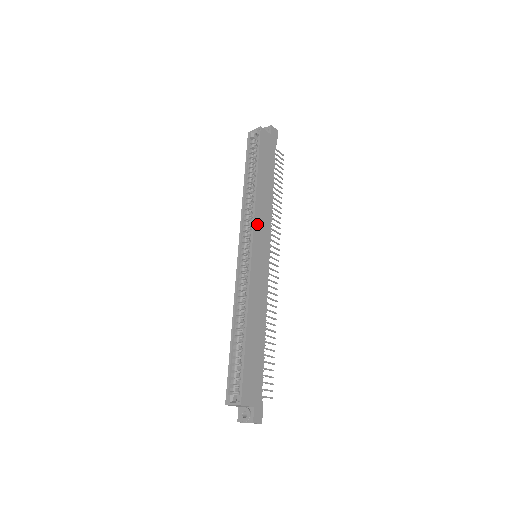
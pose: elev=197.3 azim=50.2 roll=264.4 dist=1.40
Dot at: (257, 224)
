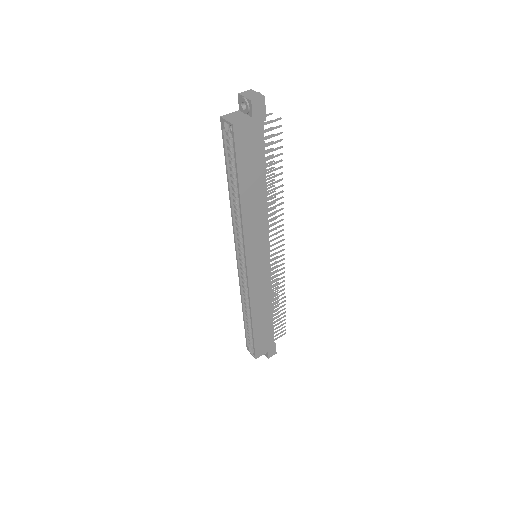
Dot at: (249, 243)
